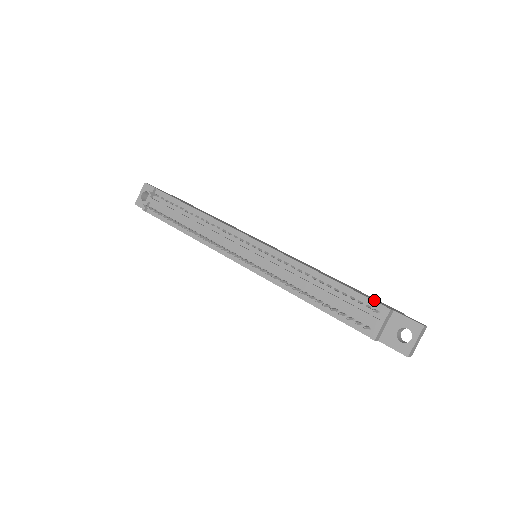
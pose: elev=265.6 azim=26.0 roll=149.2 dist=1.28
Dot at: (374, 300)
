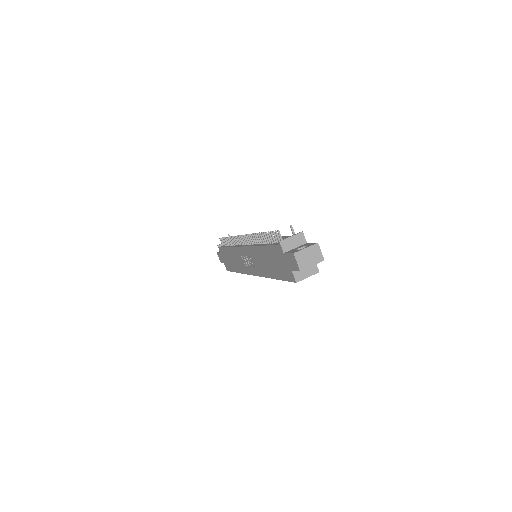
Dot at: occluded
